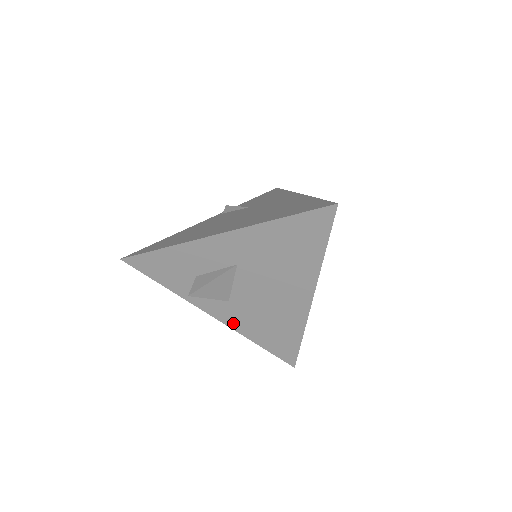
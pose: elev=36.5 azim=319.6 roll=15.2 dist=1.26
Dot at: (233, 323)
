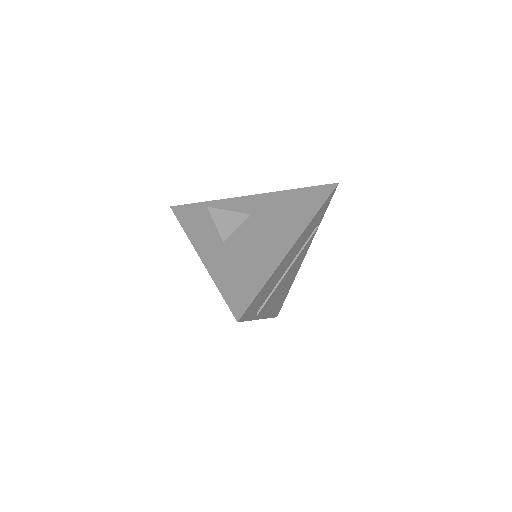
Dot at: (212, 263)
